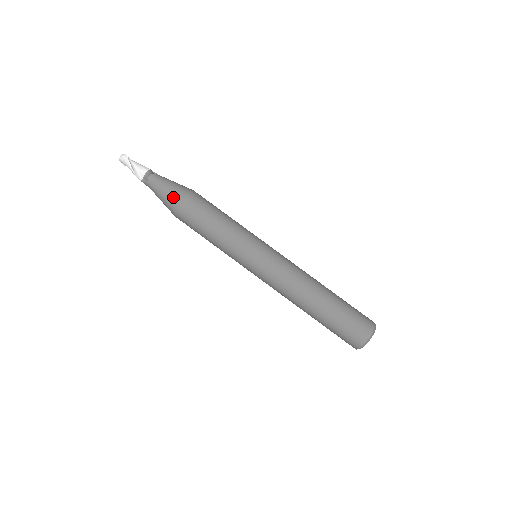
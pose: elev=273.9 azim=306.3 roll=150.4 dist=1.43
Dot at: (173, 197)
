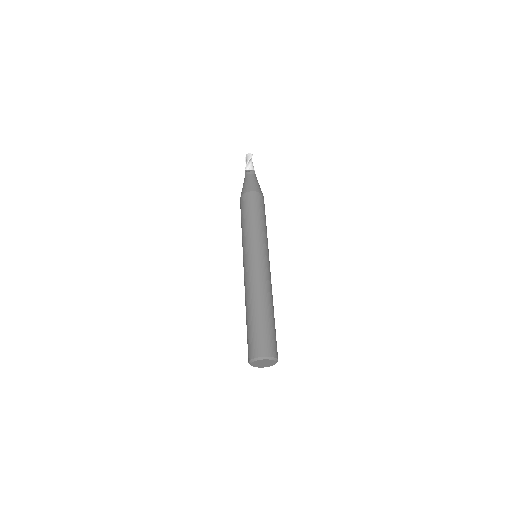
Dot at: (253, 187)
